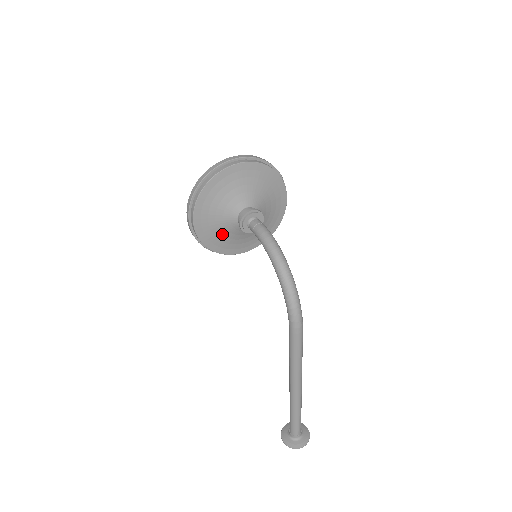
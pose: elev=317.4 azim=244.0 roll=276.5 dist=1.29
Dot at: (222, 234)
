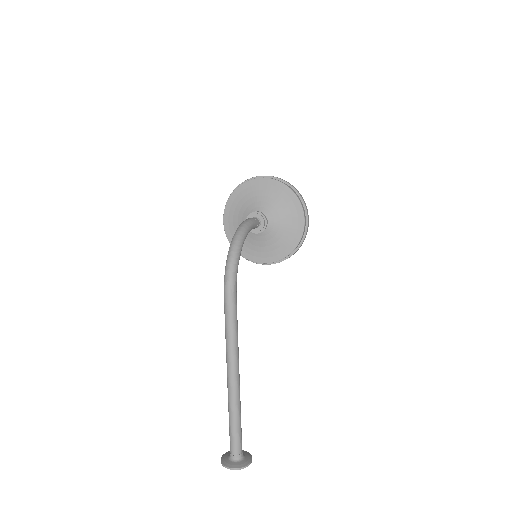
Dot at: occluded
